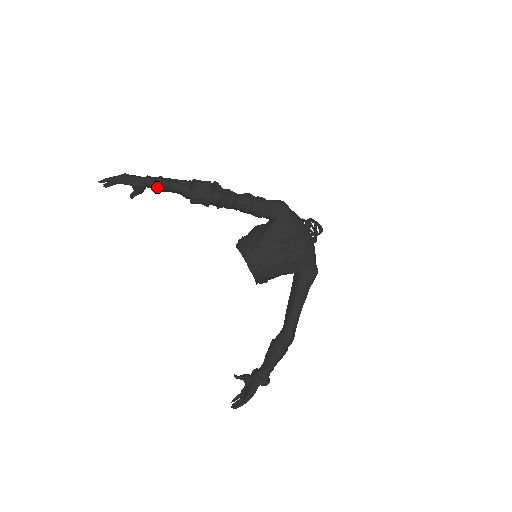
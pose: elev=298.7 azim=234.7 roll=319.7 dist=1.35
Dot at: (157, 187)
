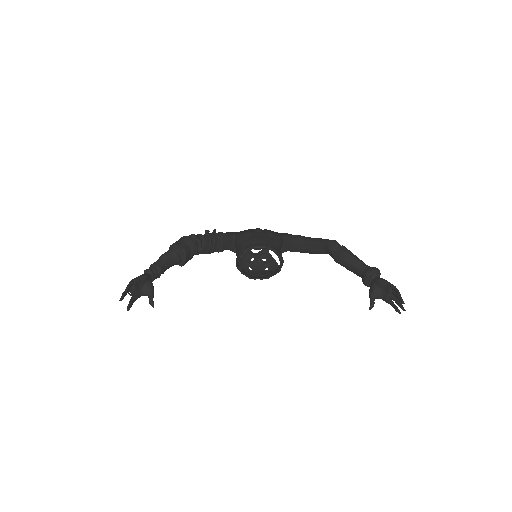
Dot at: (157, 266)
